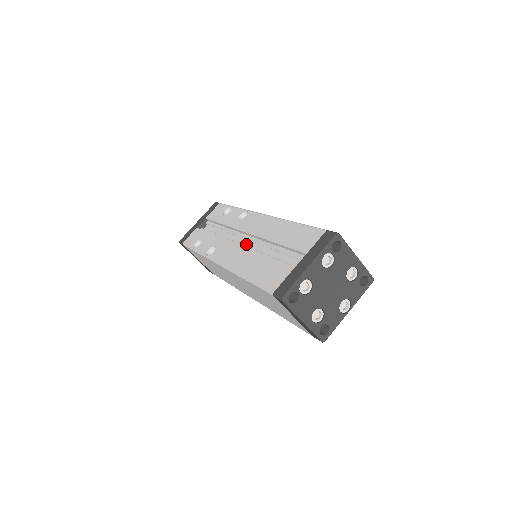
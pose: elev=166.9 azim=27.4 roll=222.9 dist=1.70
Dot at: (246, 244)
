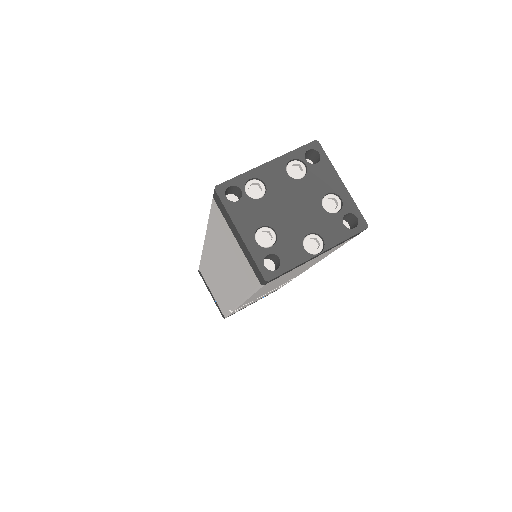
Dot at: occluded
